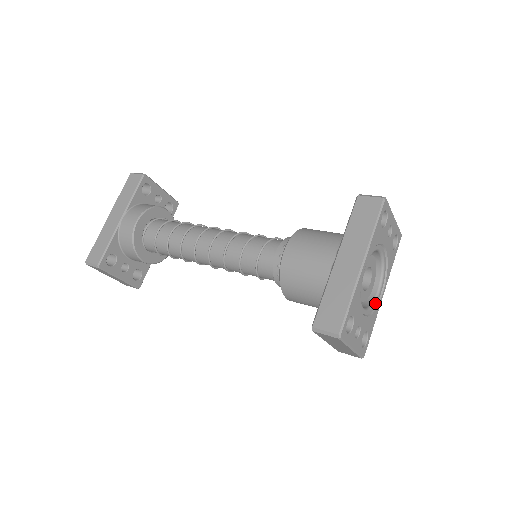
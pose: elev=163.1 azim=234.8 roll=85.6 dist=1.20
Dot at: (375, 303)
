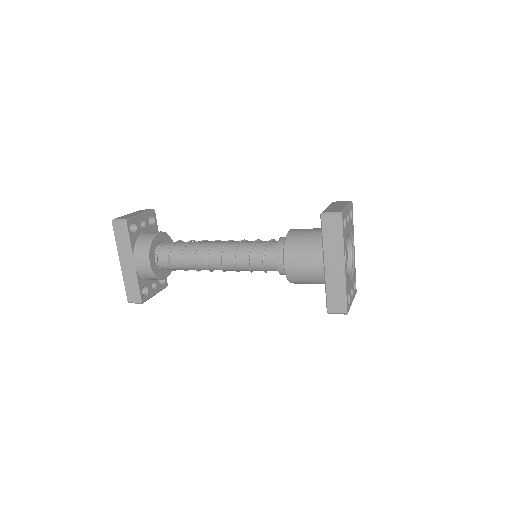
Dot at: (352, 261)
